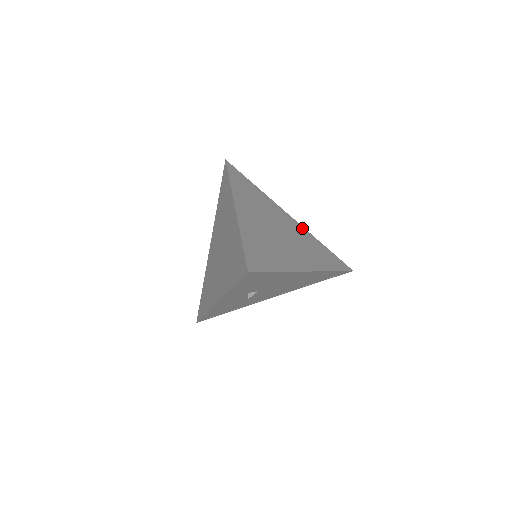
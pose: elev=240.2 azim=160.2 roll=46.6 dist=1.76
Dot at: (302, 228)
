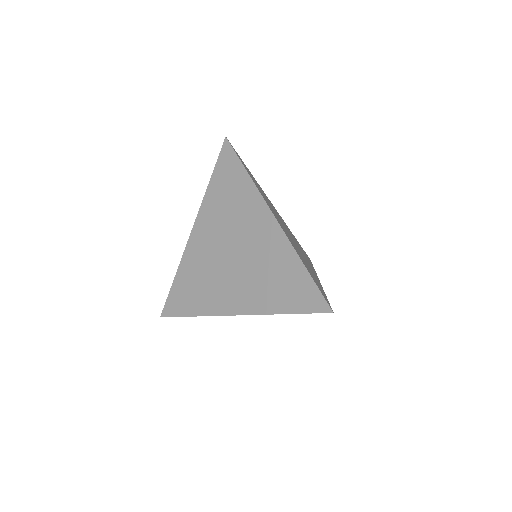
Dot at: occluded
